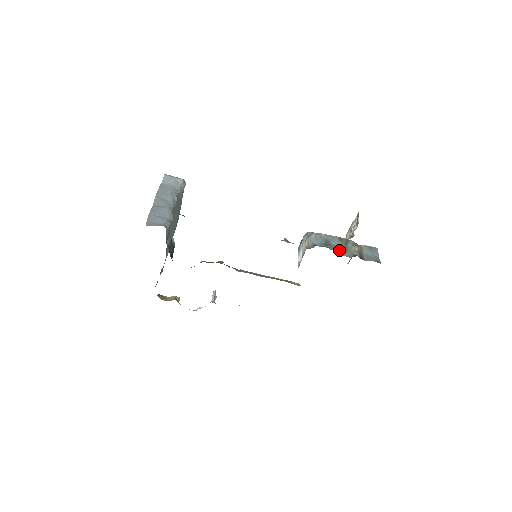
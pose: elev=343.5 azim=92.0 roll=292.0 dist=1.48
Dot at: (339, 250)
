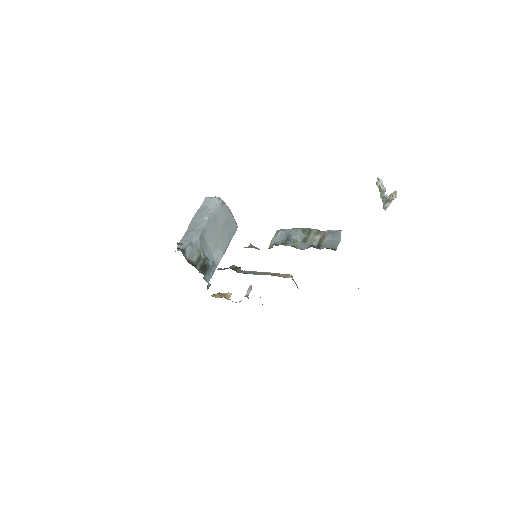
Dot at: (297, 244)
